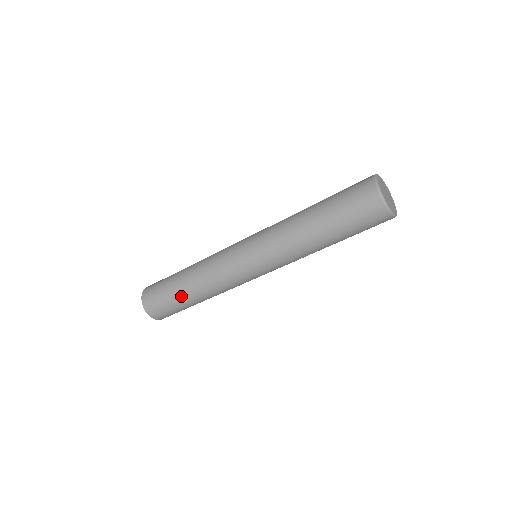
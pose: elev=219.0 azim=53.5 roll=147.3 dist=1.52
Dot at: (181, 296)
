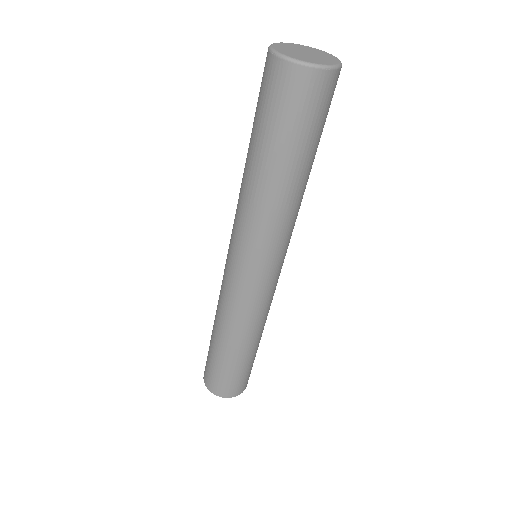
Dot at: (218, 352)
